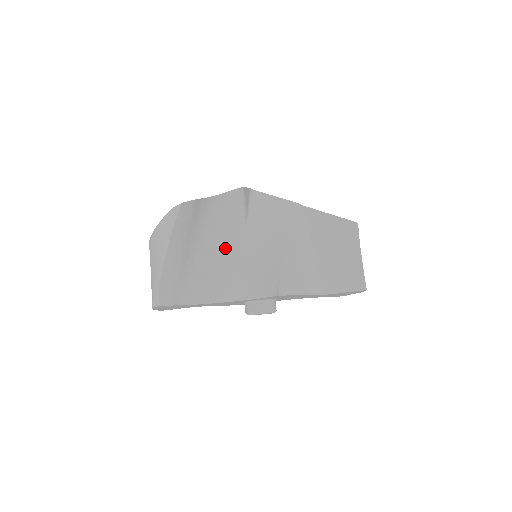
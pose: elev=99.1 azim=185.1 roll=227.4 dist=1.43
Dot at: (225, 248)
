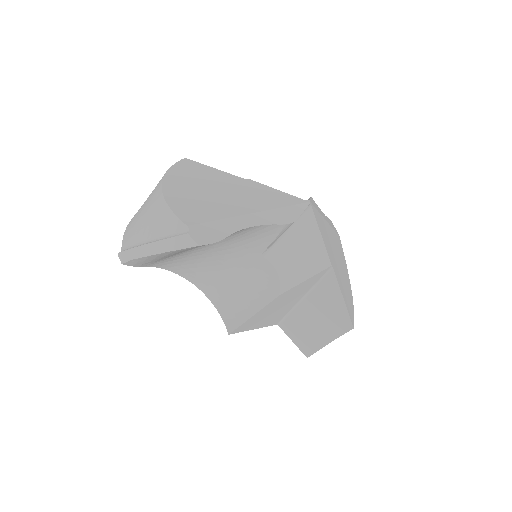
Dot at: (226, 255)
